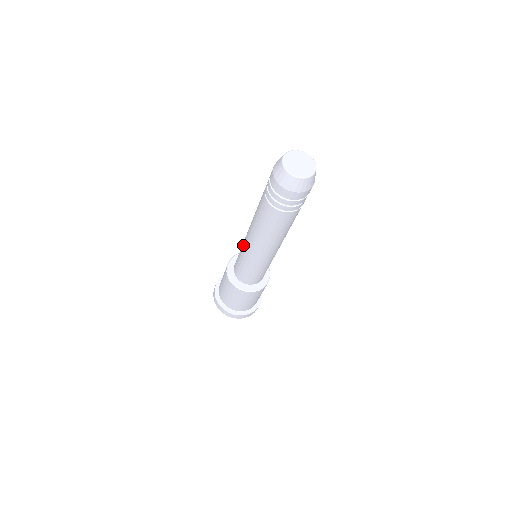
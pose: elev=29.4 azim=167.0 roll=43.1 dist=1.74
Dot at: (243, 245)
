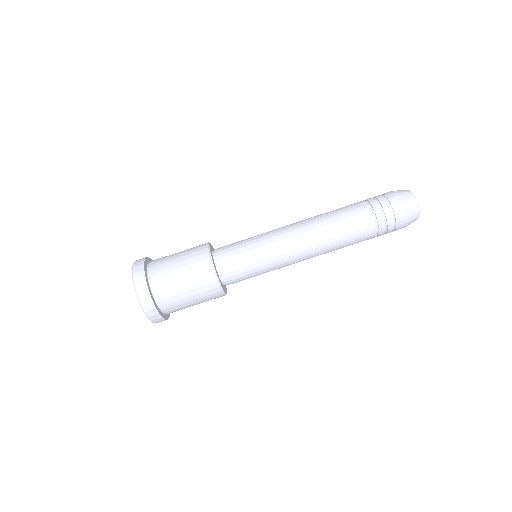
Dot at: (270, 231)
